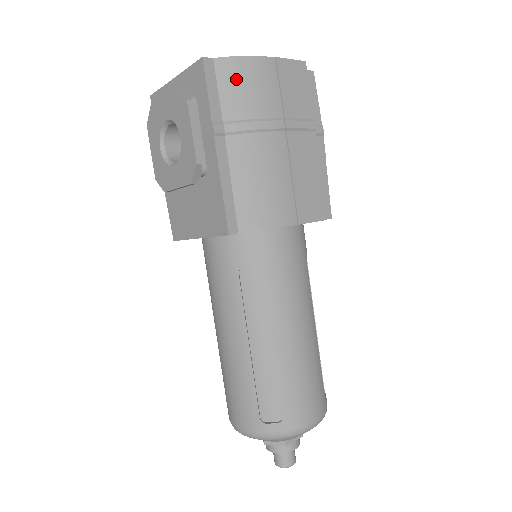
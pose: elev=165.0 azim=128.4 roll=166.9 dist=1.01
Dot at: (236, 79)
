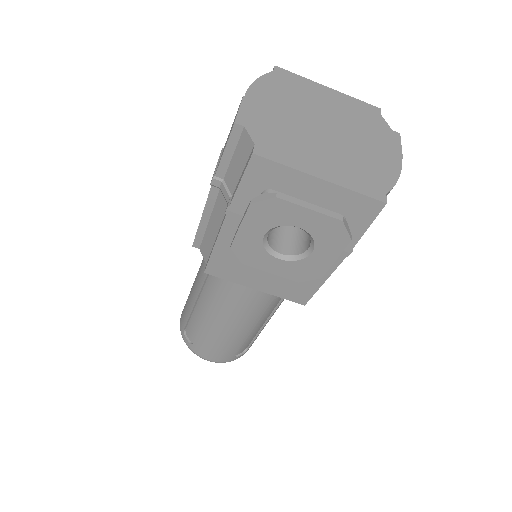
Dot at: occluded
